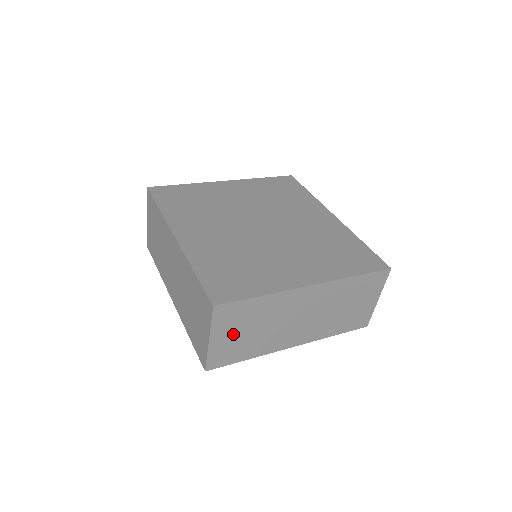
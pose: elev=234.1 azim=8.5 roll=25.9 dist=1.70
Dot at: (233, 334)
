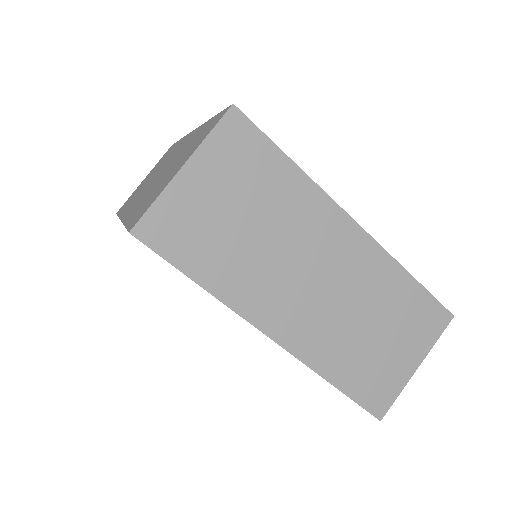
Dot at: (218, 196)
